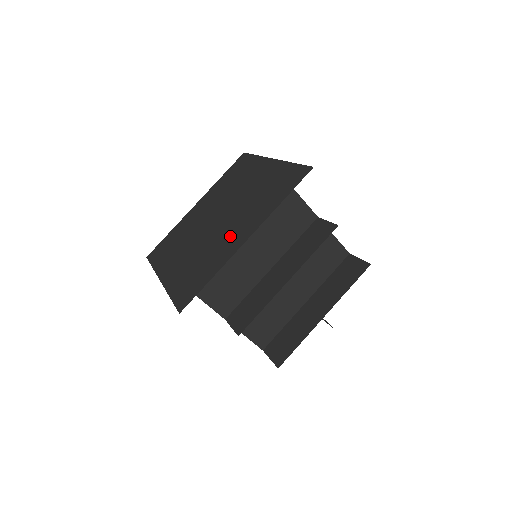
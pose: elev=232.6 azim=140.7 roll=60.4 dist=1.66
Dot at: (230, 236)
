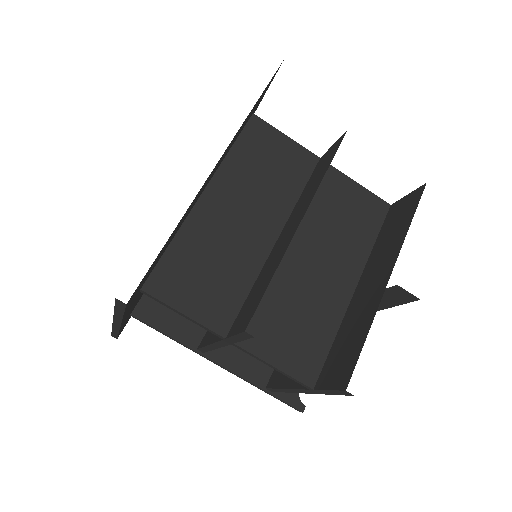
Dot at: occluded
